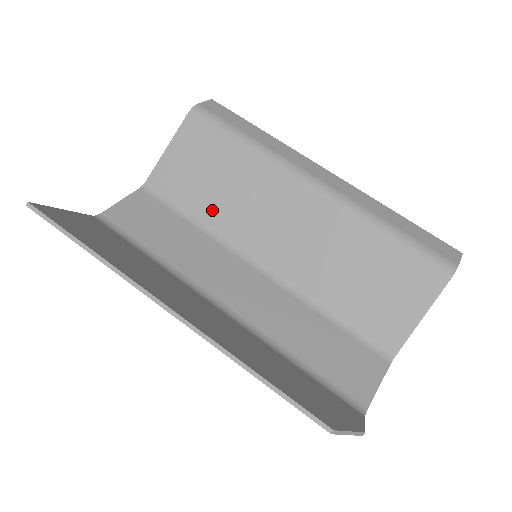
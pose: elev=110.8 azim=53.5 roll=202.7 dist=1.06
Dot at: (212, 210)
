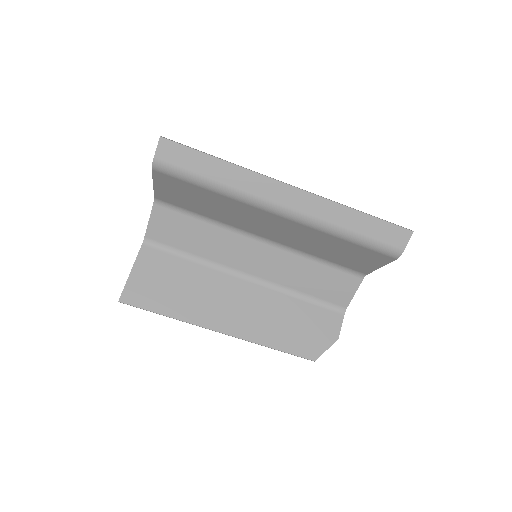
Dot at: (213, 215)
